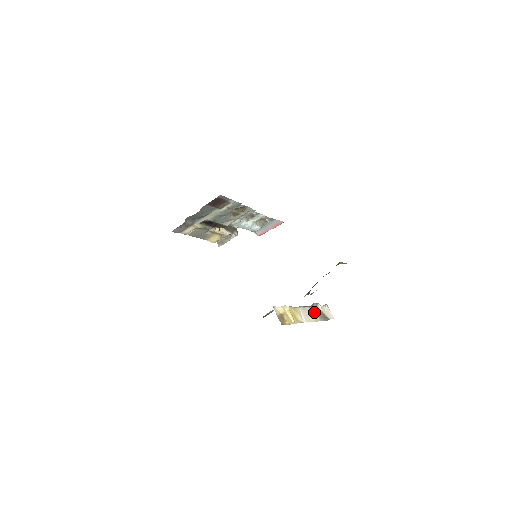
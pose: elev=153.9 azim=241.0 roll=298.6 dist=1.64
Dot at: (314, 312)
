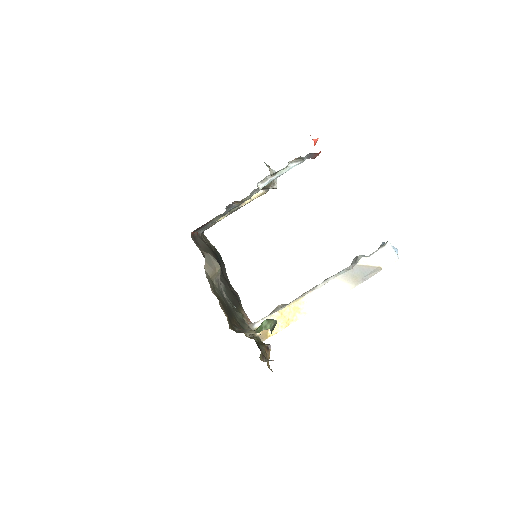
Dot at: (342, 281)
